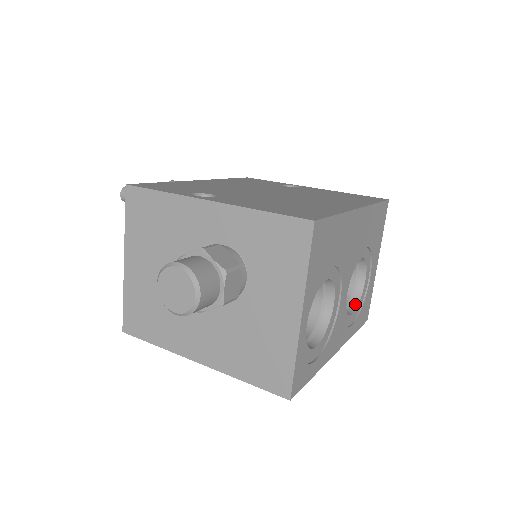
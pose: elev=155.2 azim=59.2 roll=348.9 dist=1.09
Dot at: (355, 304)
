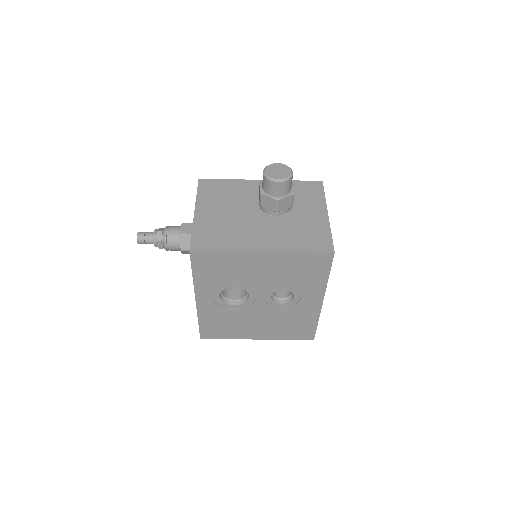
Dot at: occluded
